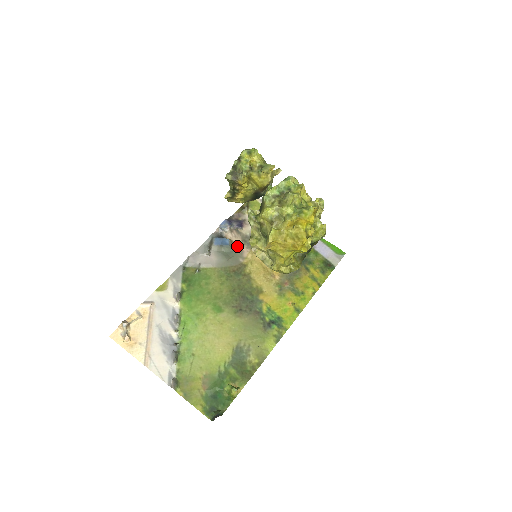
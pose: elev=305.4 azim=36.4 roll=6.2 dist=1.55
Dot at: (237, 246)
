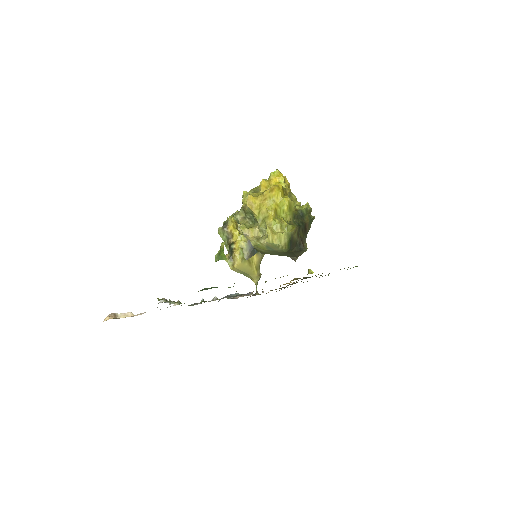
Dot at: occluded
